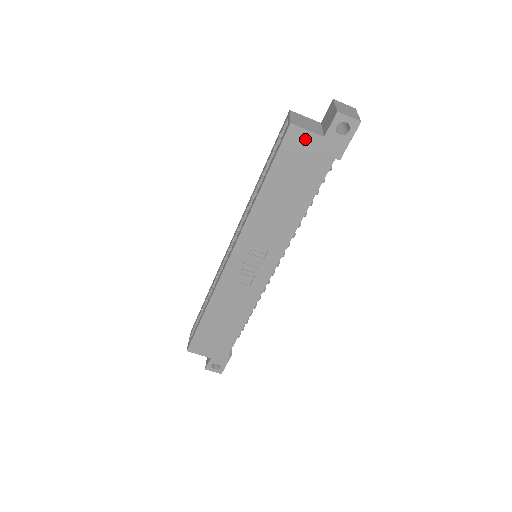
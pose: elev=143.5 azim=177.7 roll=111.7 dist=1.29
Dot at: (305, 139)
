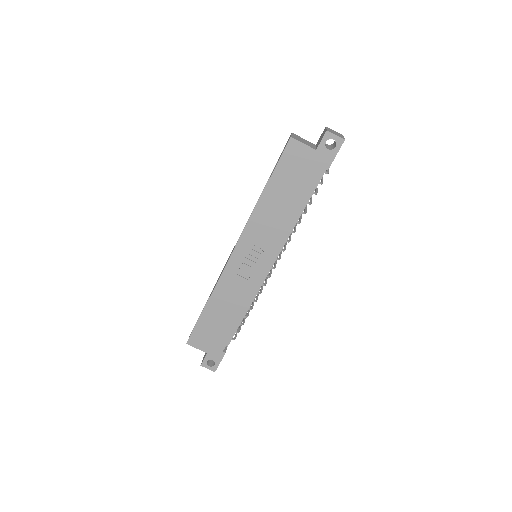
Dot at: (301, 151)
